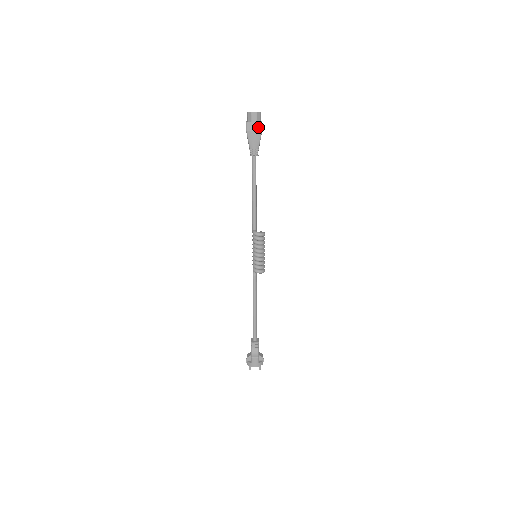
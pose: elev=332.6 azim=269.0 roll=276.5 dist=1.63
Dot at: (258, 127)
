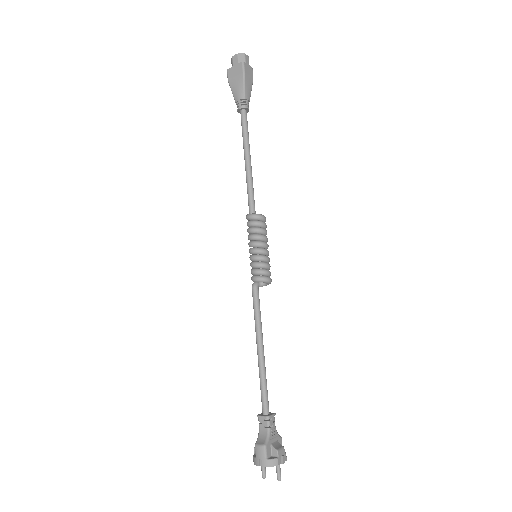
Dot at: (239, 69)
